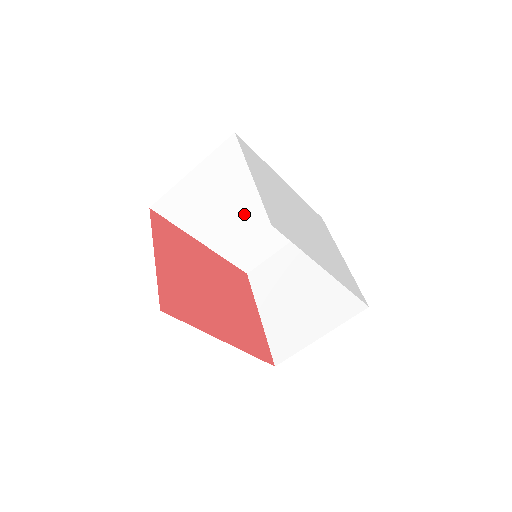
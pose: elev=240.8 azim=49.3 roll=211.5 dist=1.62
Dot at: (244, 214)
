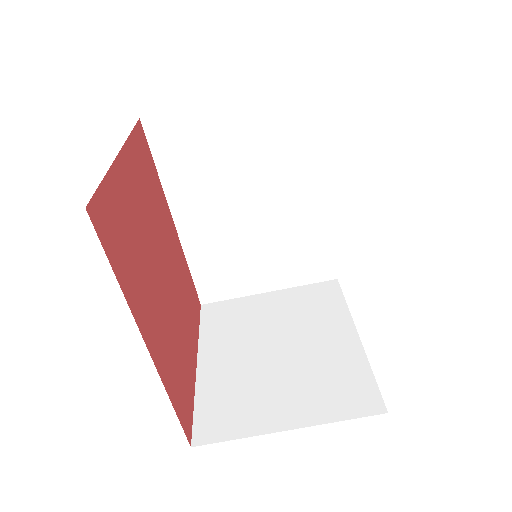
Dot at: (252, 211)
